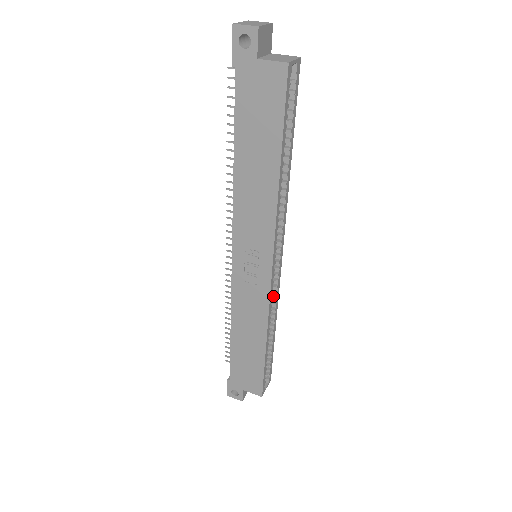
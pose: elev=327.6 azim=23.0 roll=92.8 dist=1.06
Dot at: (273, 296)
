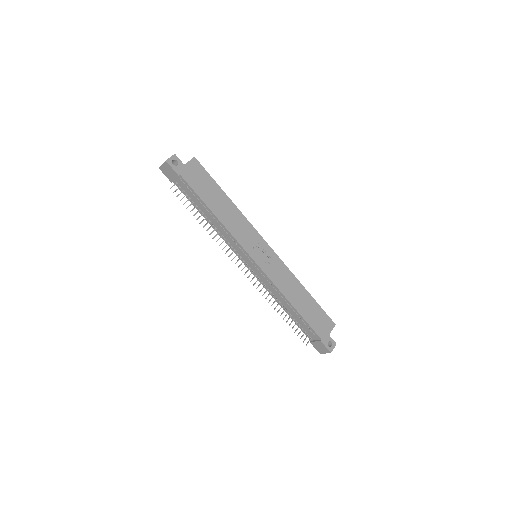
Dot at: occluded
